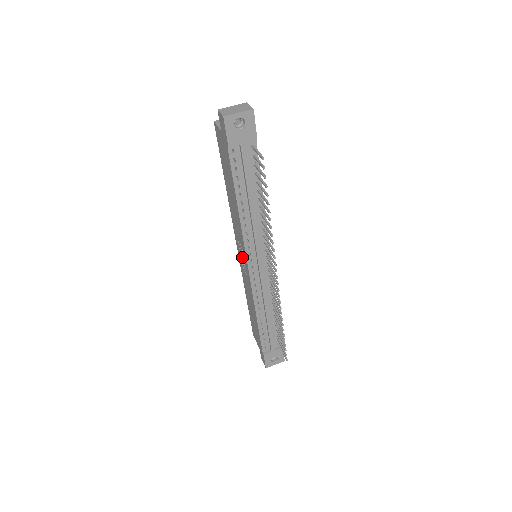
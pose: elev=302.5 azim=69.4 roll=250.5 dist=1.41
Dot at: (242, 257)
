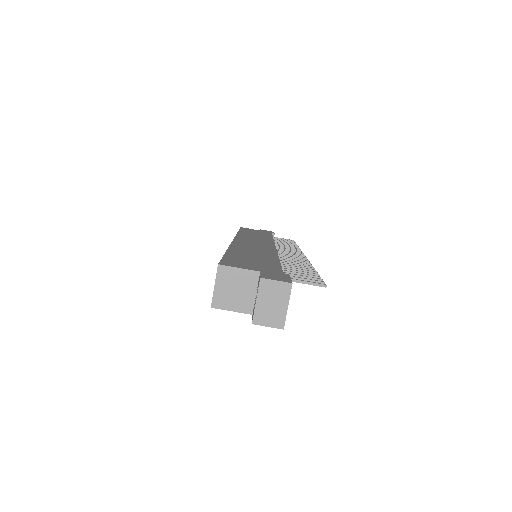
Dot at: occluded
